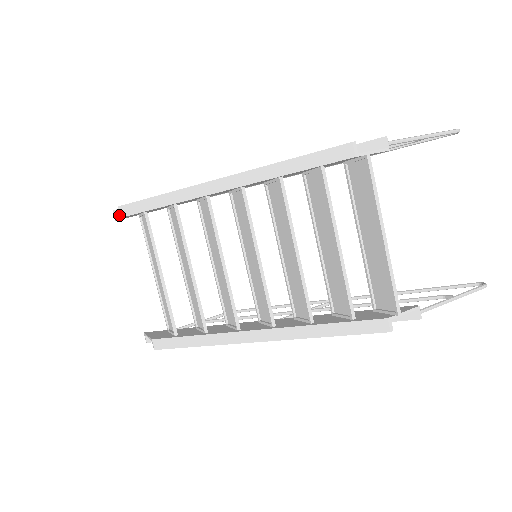
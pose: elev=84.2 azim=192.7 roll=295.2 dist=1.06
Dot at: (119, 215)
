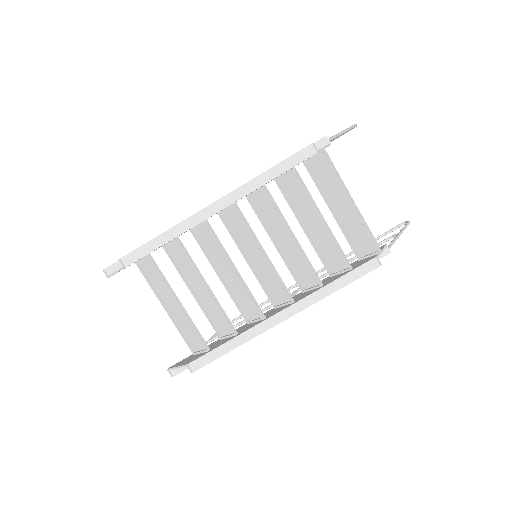
Dot at: (112, 271)
